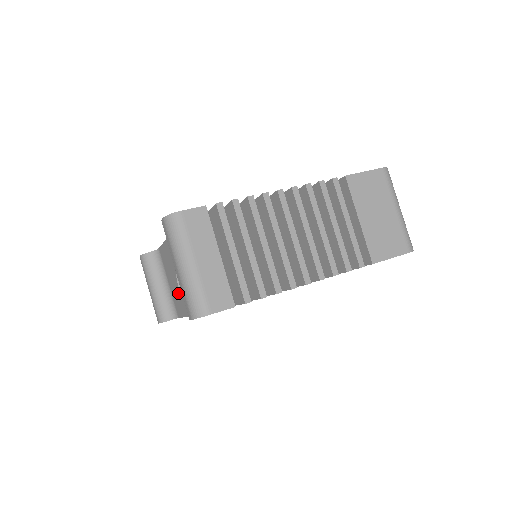
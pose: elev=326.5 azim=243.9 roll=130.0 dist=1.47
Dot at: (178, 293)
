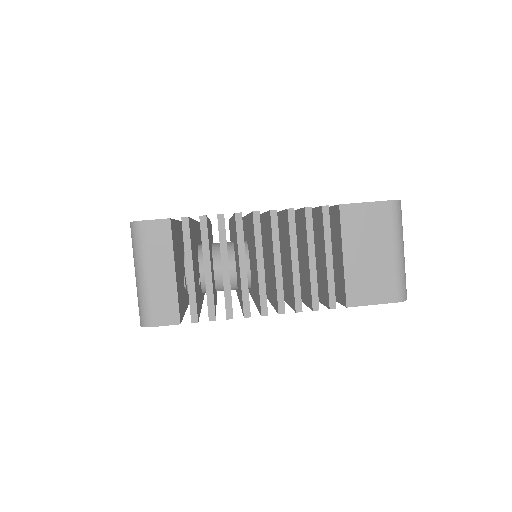
Dot at: occluded
